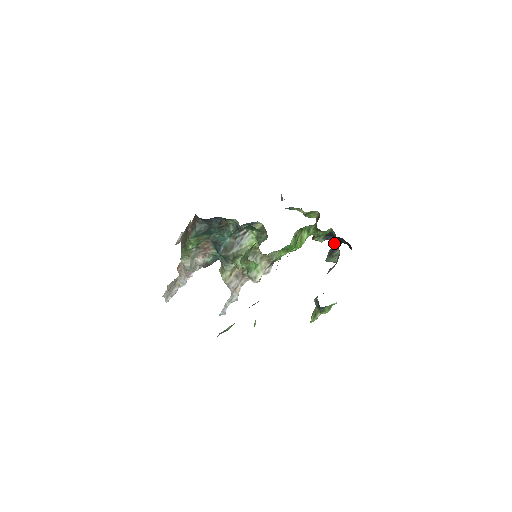
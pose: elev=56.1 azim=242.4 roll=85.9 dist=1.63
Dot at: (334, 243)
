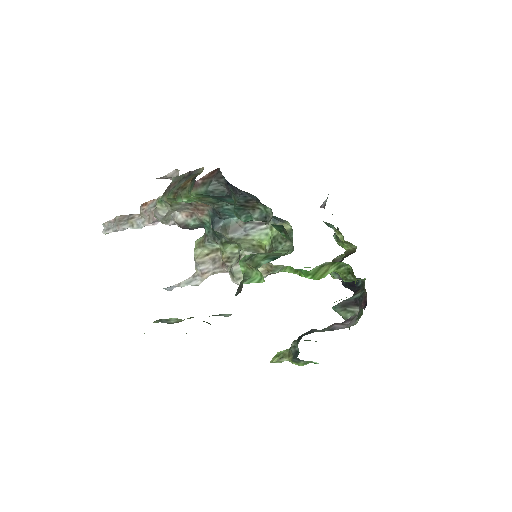
Dot at: (356, 295)
